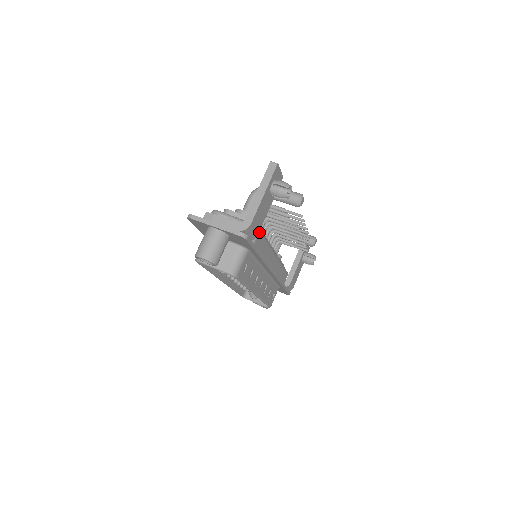
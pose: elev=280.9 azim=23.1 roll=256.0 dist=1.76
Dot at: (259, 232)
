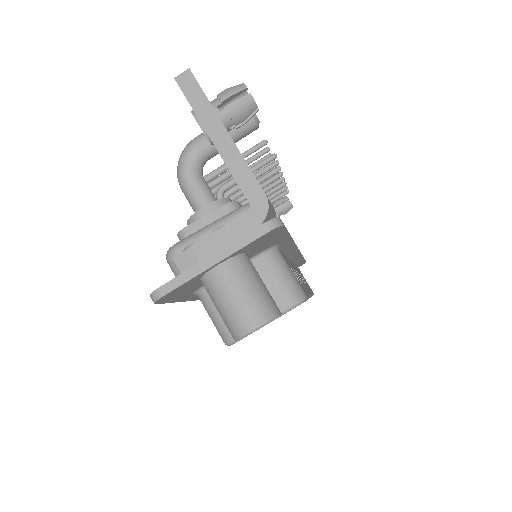
Dot at: occluded
